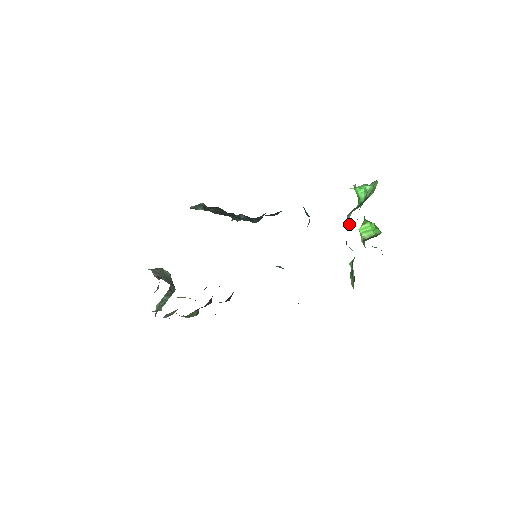
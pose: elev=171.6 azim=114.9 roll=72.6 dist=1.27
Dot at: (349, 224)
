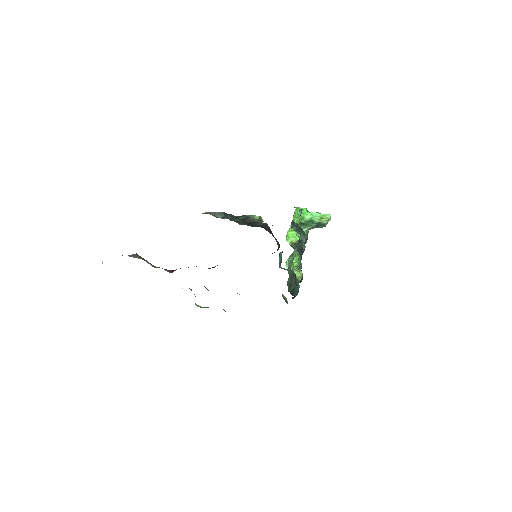
Dot at: occluded
